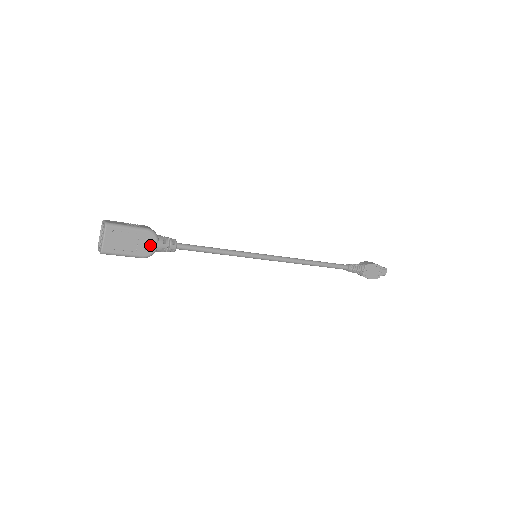
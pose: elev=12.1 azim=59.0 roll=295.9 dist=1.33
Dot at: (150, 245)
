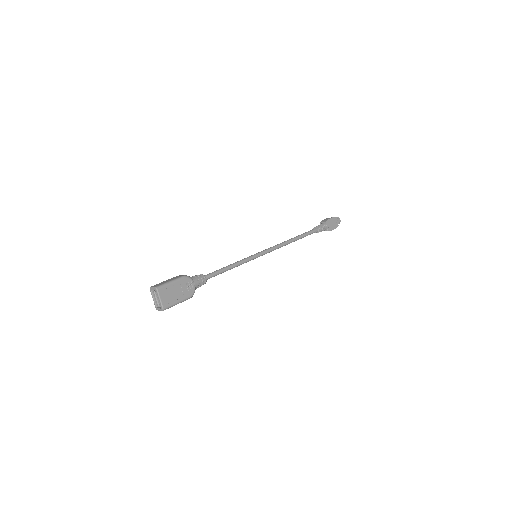
Dot at: (190, 287)
